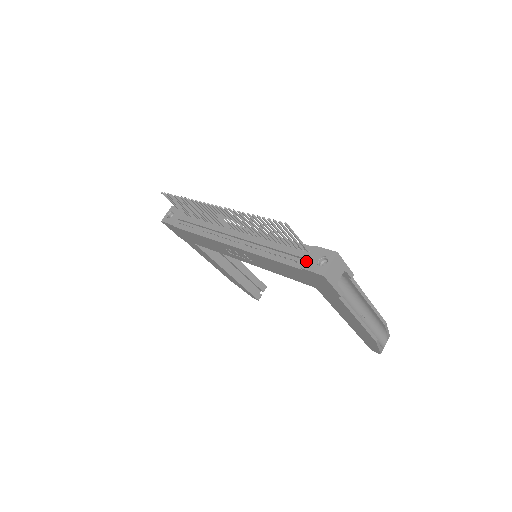
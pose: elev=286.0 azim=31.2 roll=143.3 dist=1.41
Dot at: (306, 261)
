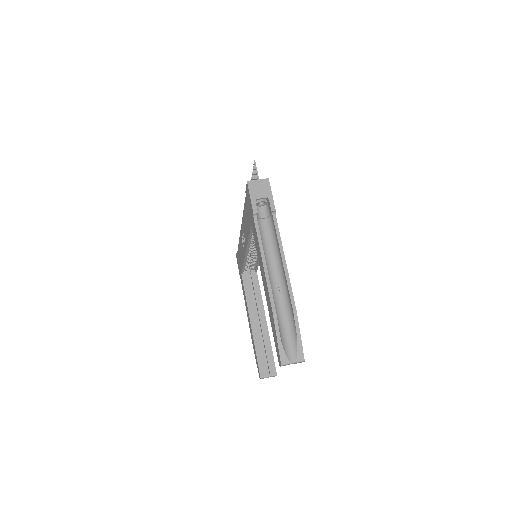
Dot at: occluded
